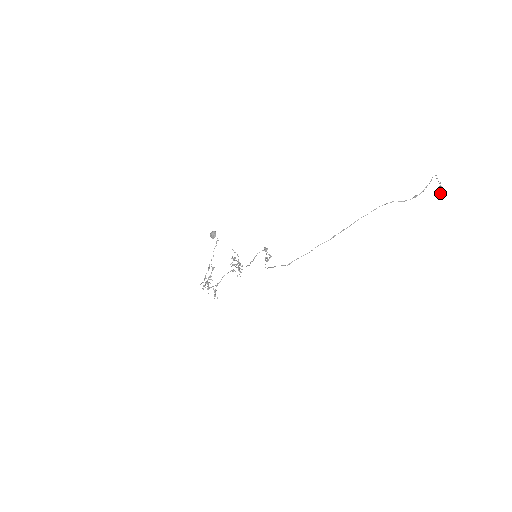
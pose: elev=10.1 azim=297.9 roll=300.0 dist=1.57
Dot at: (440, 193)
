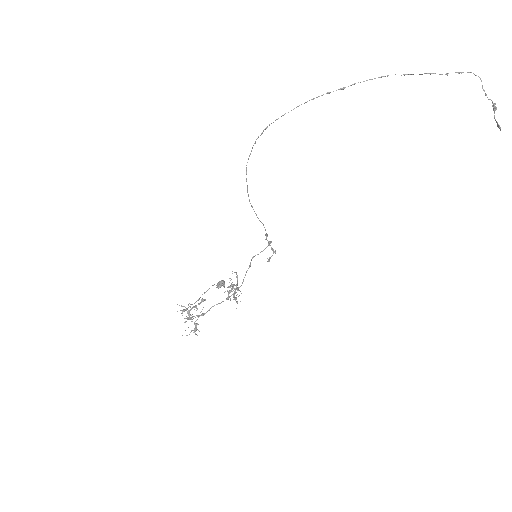
Dot at: (493, 103)
